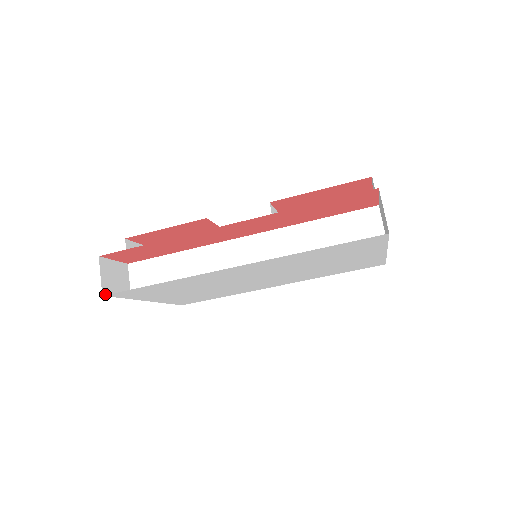
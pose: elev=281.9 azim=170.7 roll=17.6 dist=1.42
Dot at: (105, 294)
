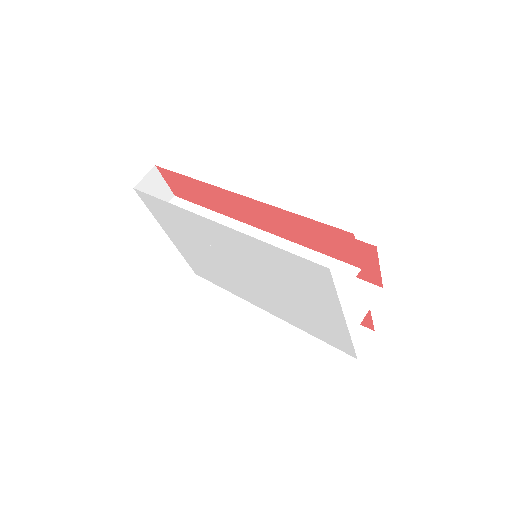
Dot at: (136, 190)
